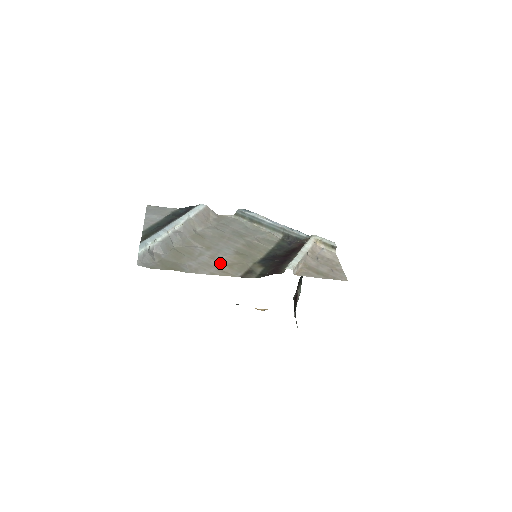
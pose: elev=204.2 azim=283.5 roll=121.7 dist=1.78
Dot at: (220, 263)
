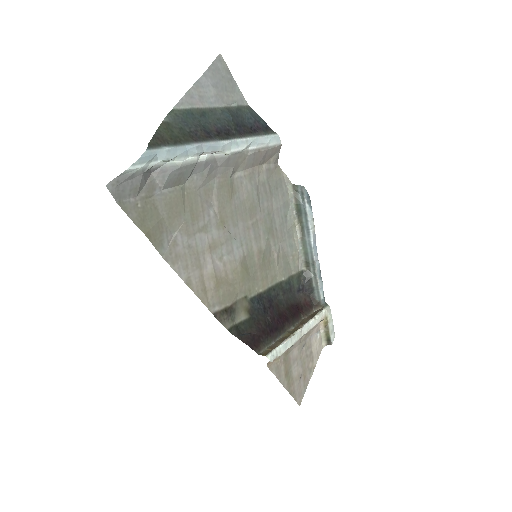
Dot at: (213, 267)
